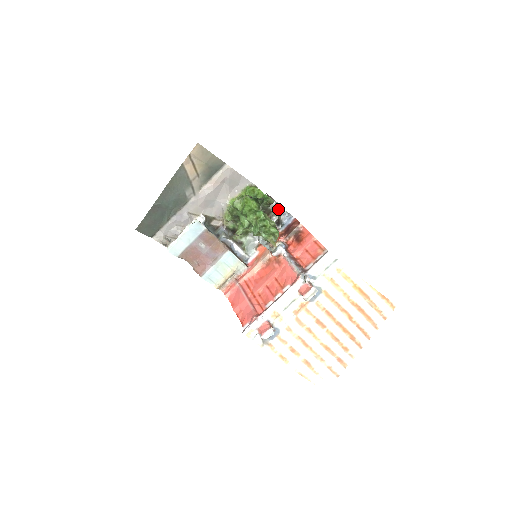
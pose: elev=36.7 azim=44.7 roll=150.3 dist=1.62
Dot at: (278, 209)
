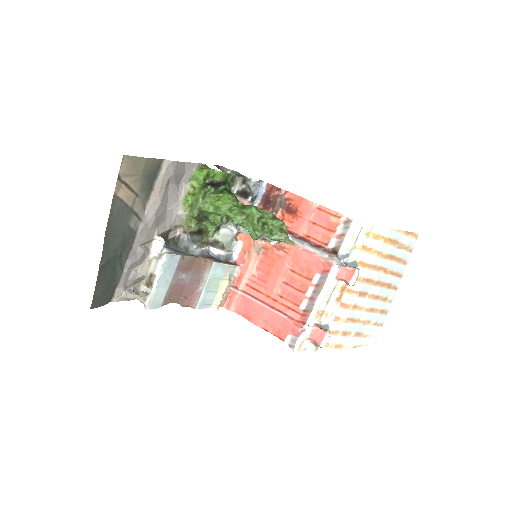
Dot at: occluded
